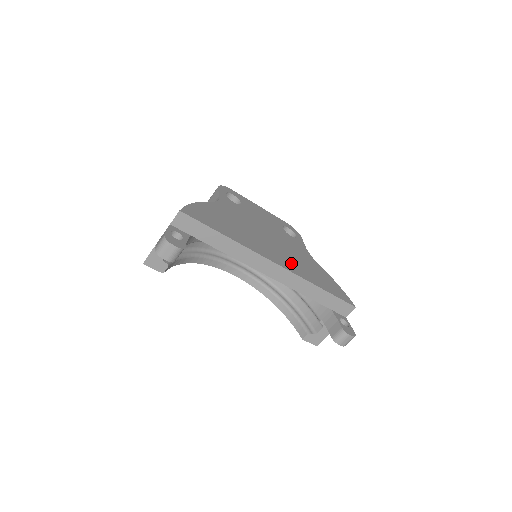
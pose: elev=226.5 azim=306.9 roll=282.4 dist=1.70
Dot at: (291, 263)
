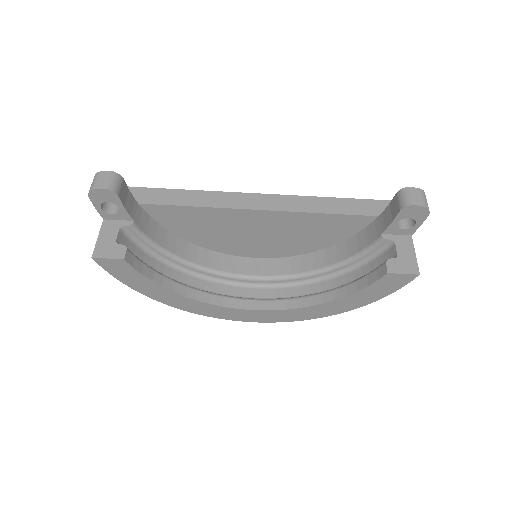
Dot at: occluded
